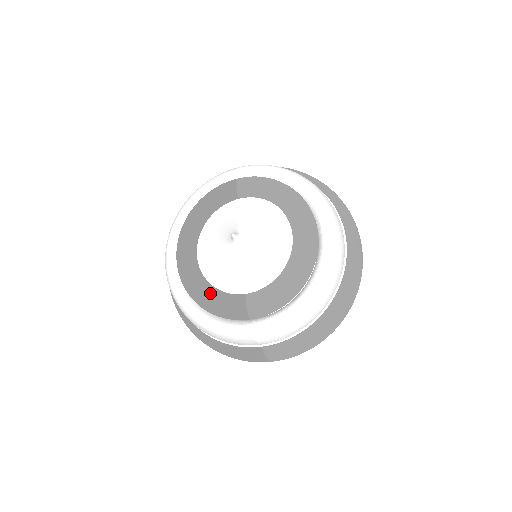
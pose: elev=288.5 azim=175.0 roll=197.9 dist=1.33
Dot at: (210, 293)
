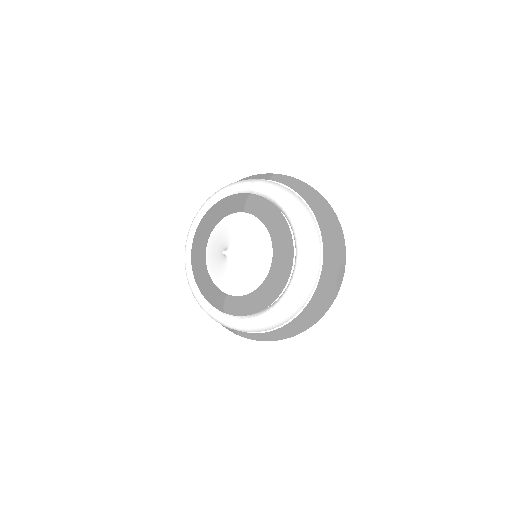
Dot at: (204, 283)
